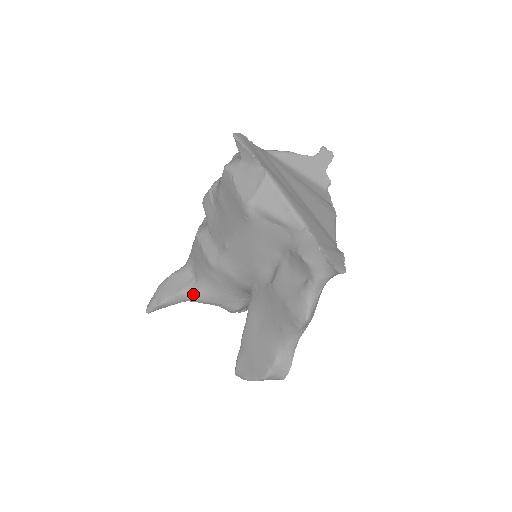
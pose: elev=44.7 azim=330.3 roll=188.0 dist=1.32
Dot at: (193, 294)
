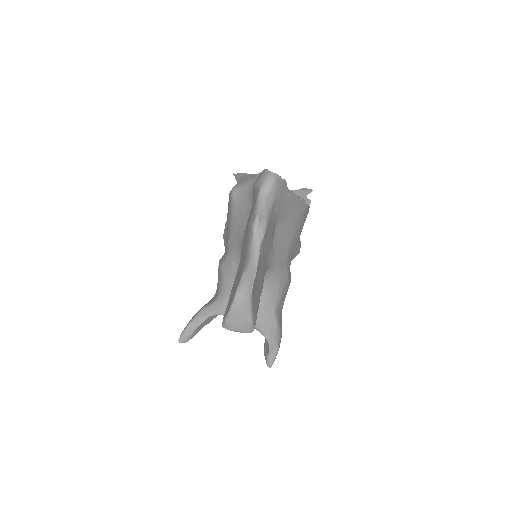
Dot at: (211, 305)
